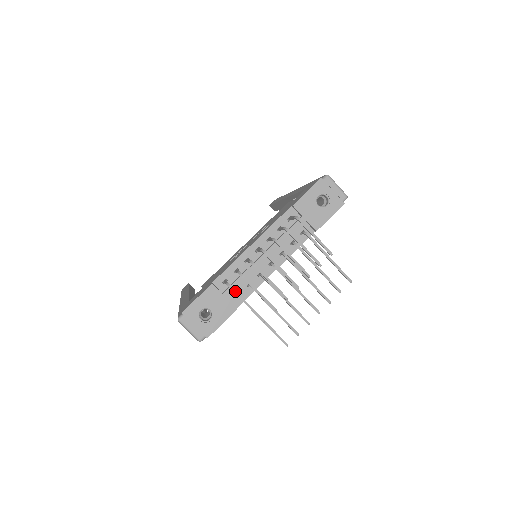
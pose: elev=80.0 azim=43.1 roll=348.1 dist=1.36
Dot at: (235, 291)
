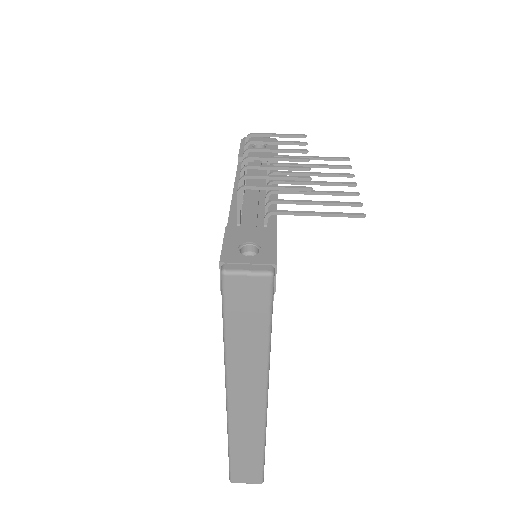
Dot at: (252, 185)
